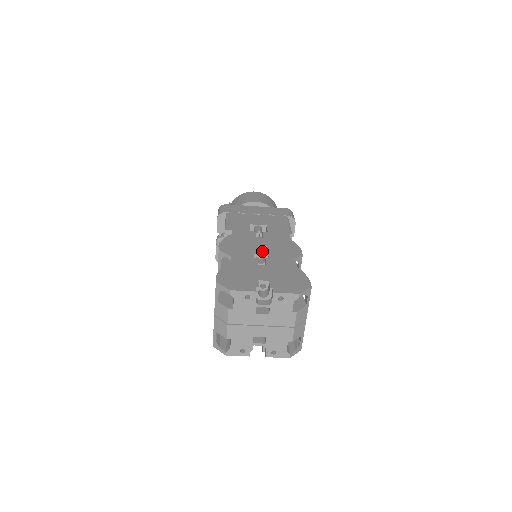
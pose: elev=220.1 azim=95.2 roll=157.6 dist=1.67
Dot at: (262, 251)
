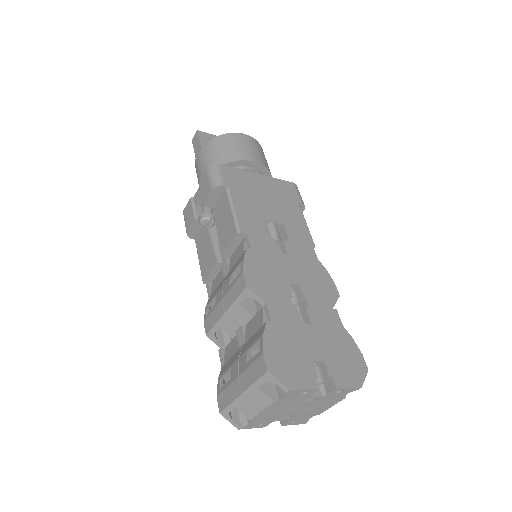
Dot at: (294, 285)
